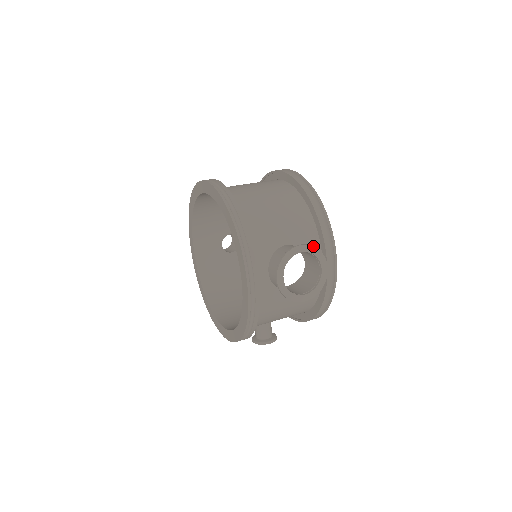
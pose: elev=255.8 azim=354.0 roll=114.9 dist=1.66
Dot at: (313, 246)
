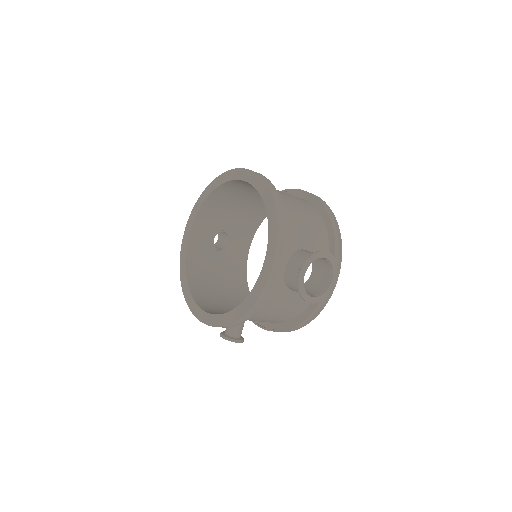
Dot at: occluded
